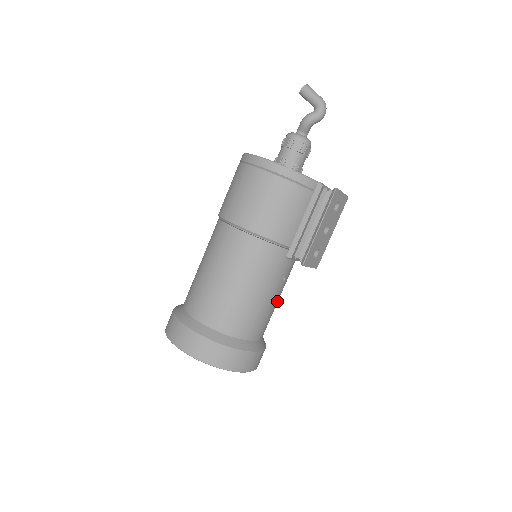
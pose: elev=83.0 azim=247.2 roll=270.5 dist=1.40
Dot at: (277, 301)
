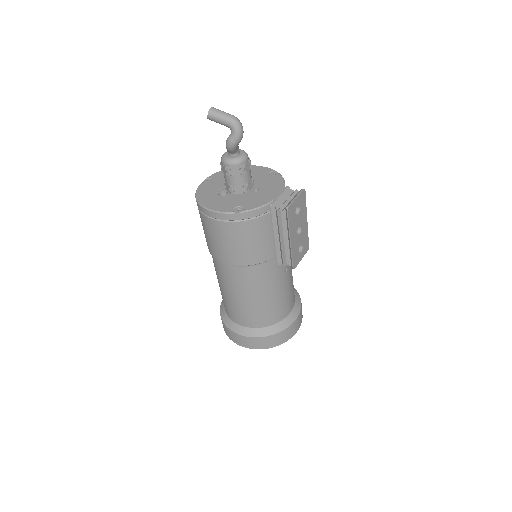
Dot at: (291, 279)
